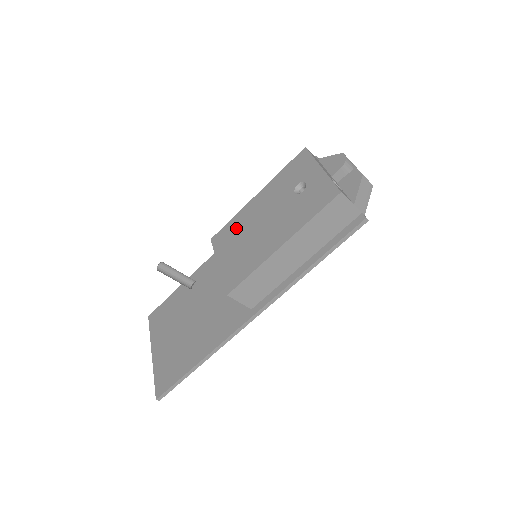
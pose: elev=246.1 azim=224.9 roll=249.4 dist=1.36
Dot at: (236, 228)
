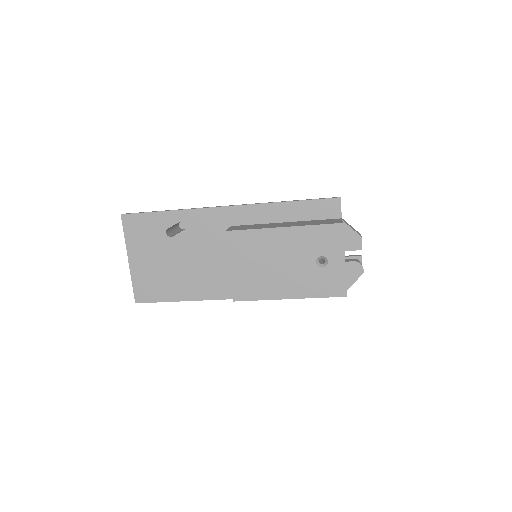
Dot at: (255, 245)
